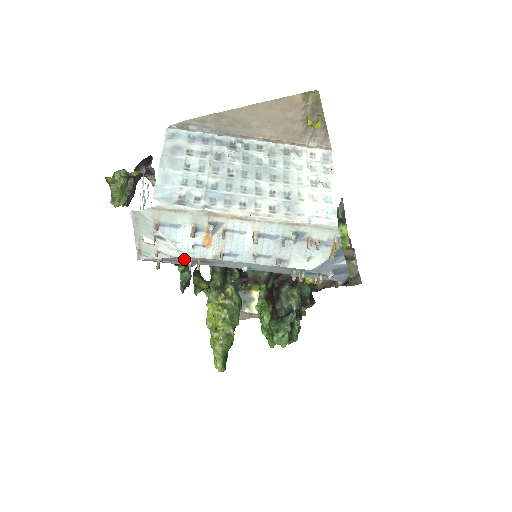
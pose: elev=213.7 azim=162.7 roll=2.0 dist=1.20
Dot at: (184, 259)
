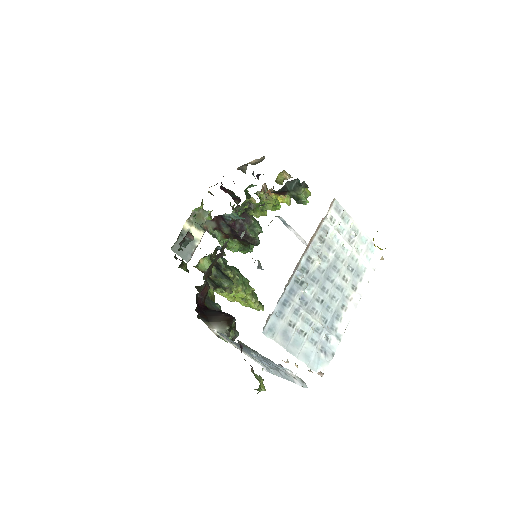
Dot at: occluded
